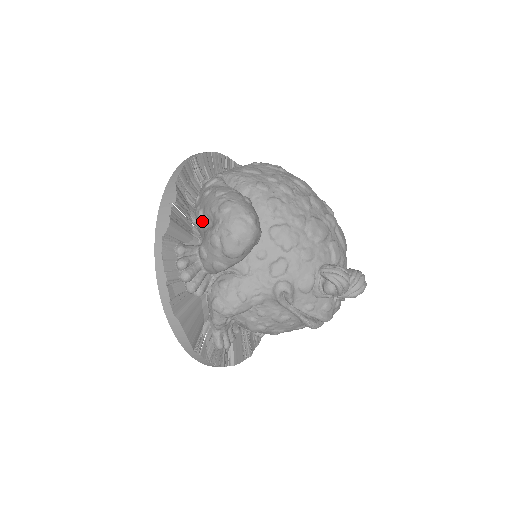
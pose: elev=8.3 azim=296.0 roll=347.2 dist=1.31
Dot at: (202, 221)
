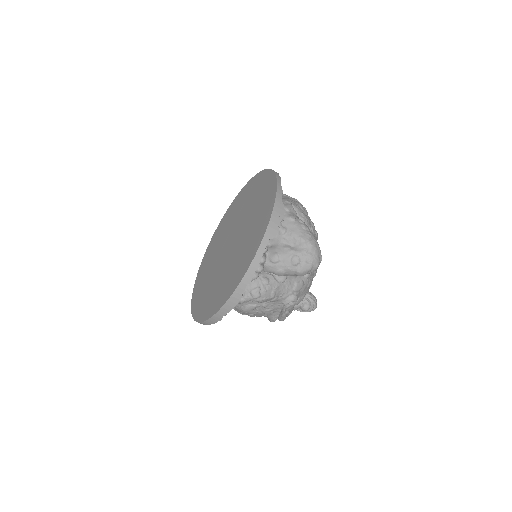
Dot at: (284, 237)
